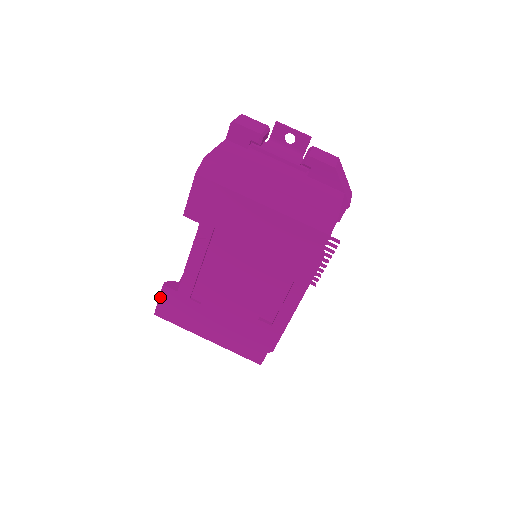
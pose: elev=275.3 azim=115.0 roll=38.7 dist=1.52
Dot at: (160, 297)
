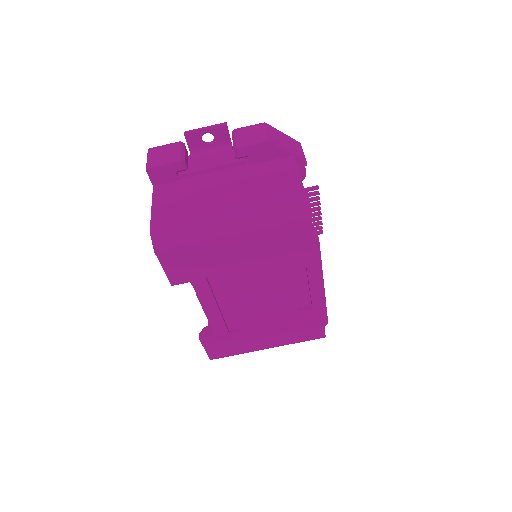
Dot at: (204, 347)
